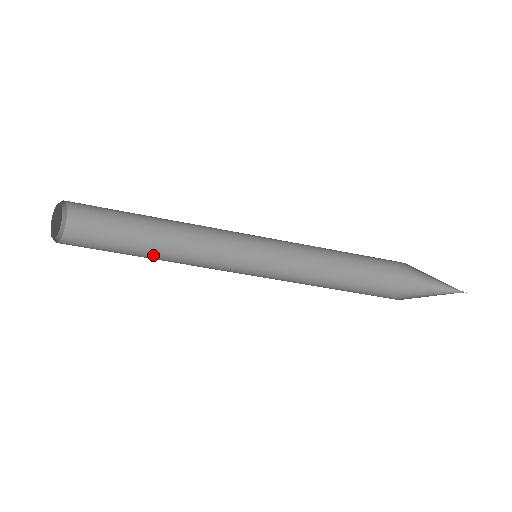
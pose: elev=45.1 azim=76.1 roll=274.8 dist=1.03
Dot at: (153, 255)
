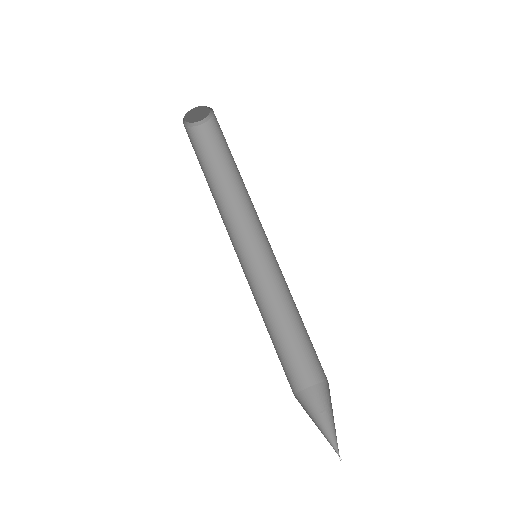
Dot at: occluded
